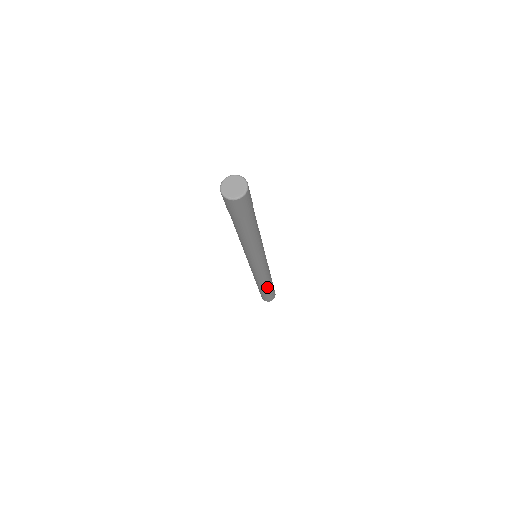
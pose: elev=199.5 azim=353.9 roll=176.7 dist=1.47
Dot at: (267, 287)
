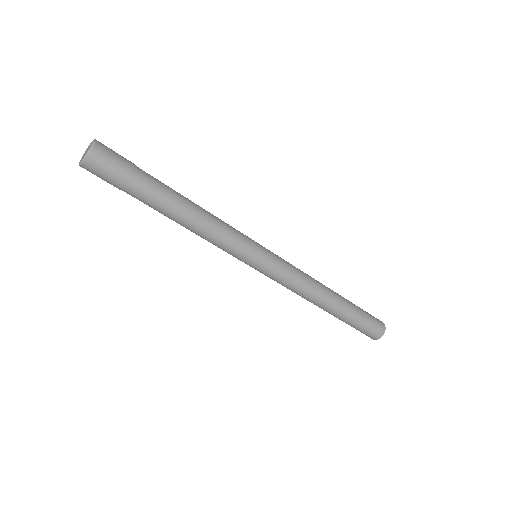
Dot at: (332, 309)
